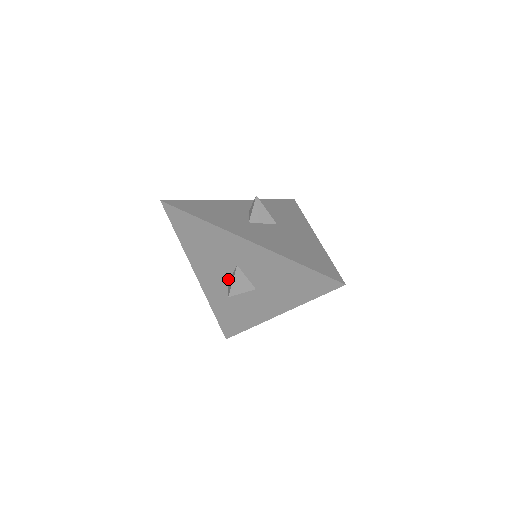
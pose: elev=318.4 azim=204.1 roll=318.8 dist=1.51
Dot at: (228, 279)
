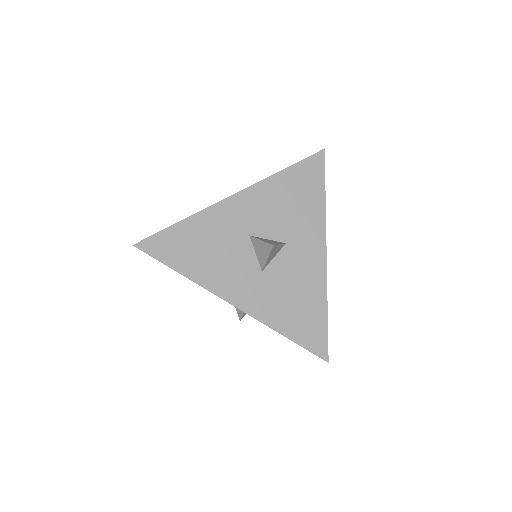
Dot at: (257, 265)
